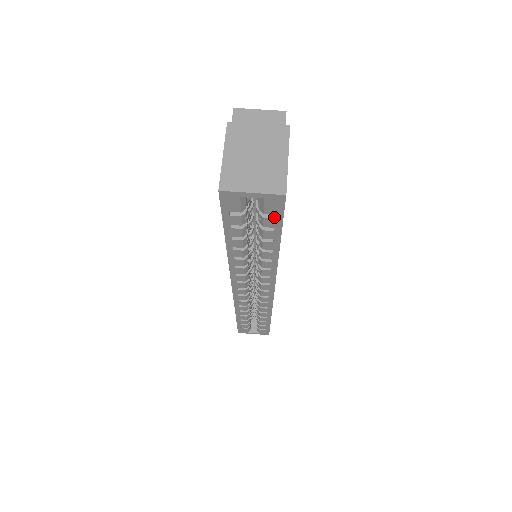
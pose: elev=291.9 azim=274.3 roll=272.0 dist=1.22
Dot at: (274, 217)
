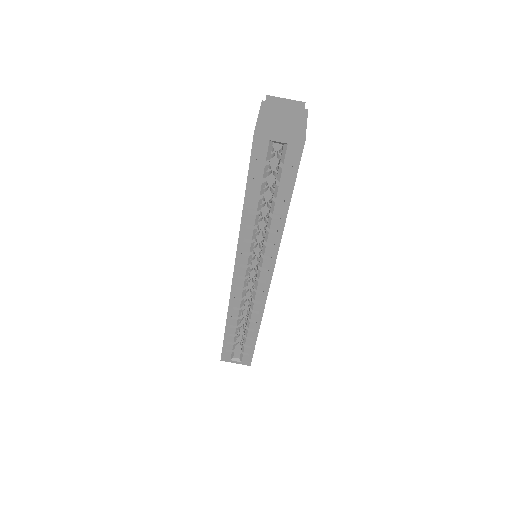
Dot at: (291, 170)
